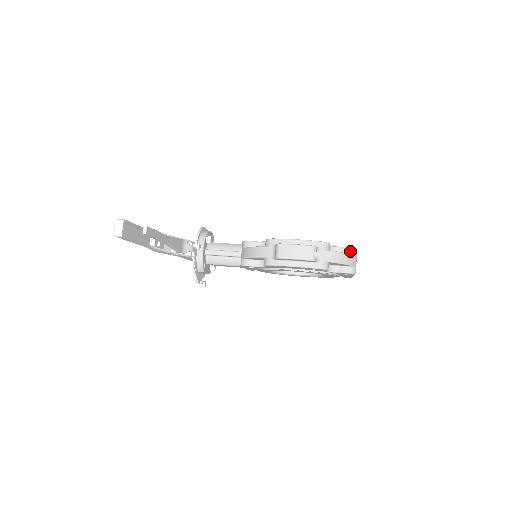
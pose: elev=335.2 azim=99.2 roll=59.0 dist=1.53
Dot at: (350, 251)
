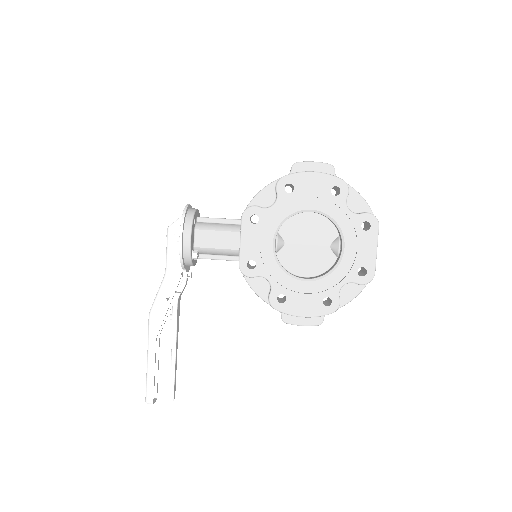
Dot at: (365, 284)
